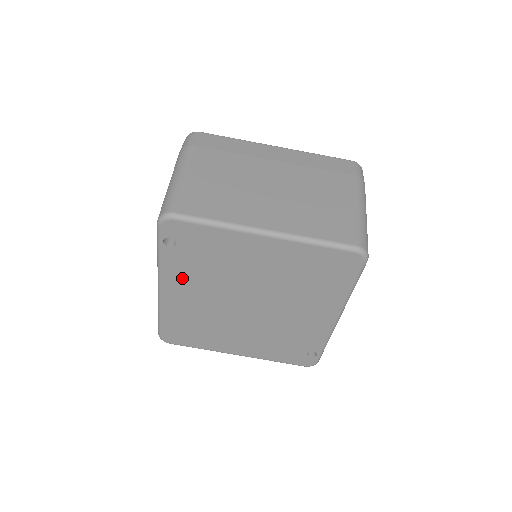
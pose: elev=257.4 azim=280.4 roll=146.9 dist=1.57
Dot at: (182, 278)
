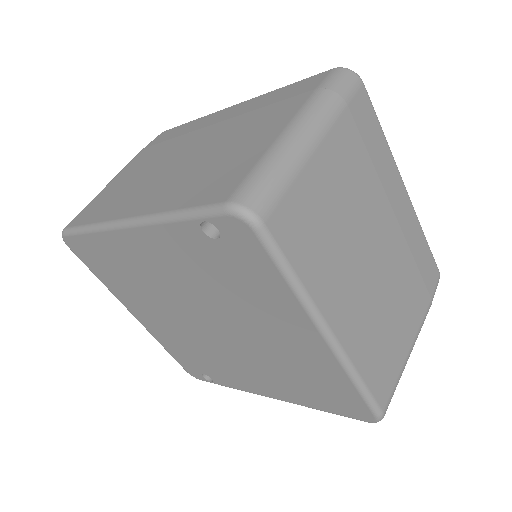
Dot at: (170, 251)
